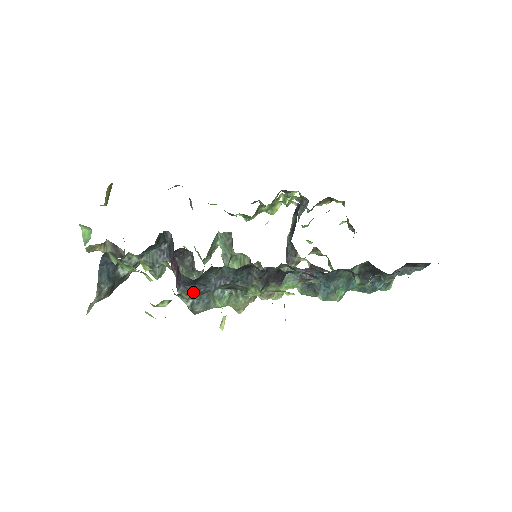
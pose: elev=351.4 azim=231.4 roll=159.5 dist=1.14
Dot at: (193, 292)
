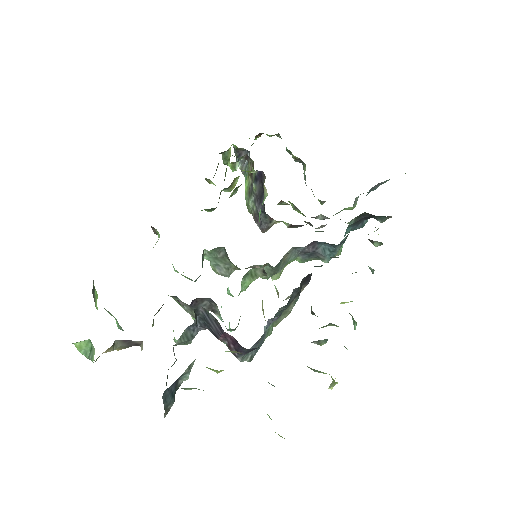
Dot at: occluded
